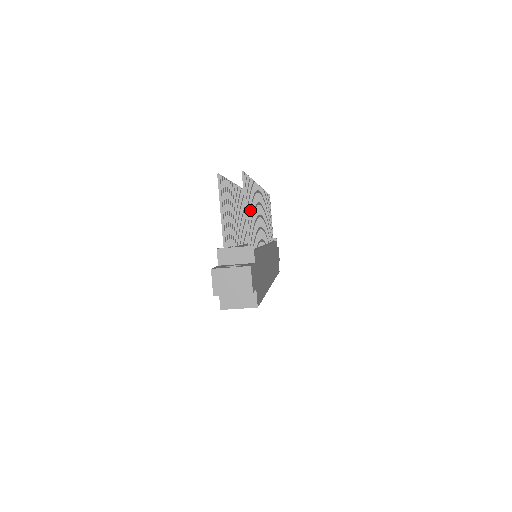
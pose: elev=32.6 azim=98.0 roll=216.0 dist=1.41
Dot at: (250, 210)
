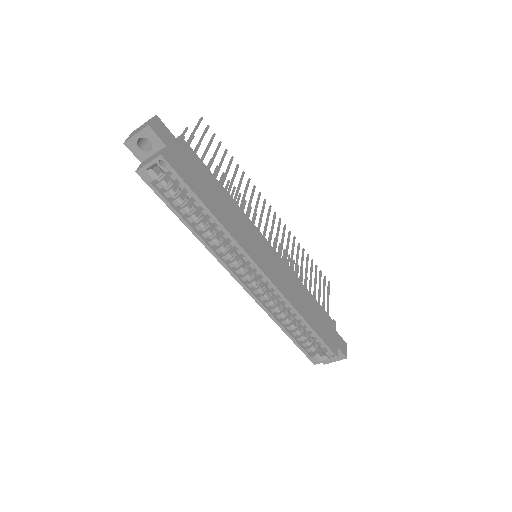
Dot at: (208, 147)
